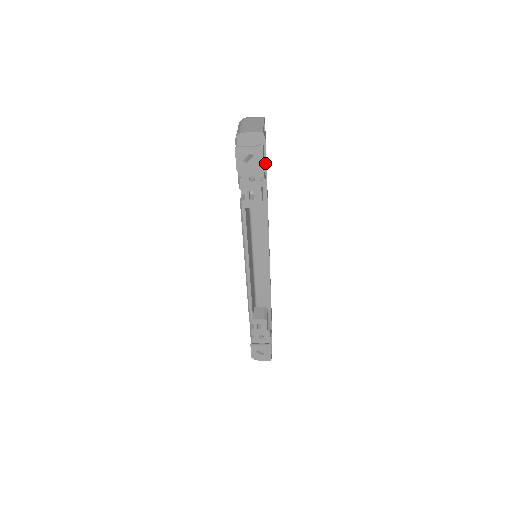
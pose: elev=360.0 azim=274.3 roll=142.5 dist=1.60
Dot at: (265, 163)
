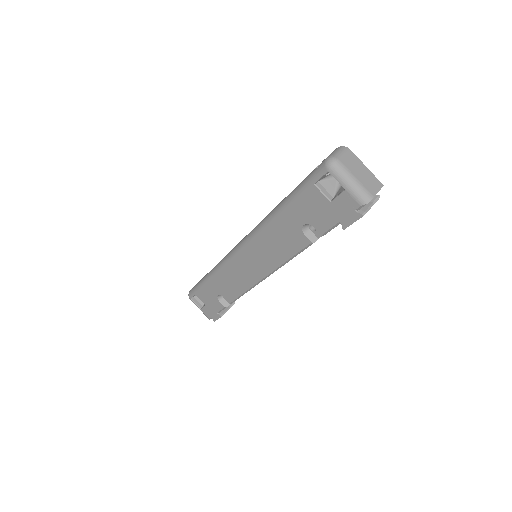
Dot at: occluded
